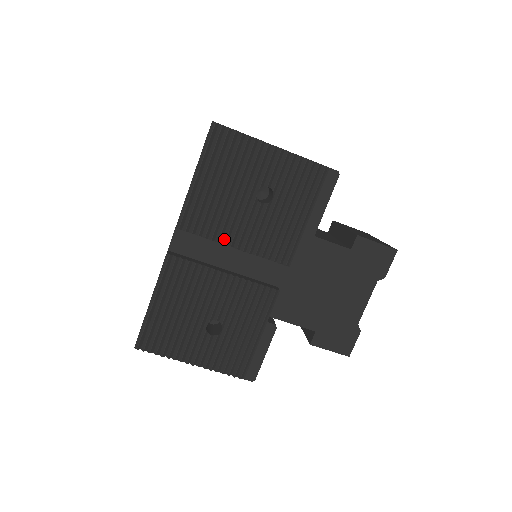
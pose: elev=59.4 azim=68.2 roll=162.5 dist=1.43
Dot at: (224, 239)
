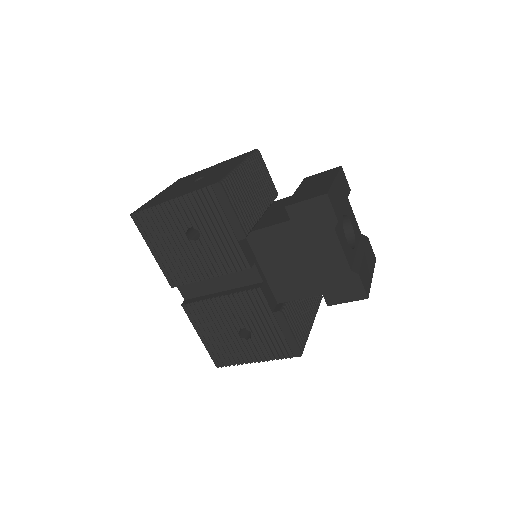
Dot at: (199, 277)
